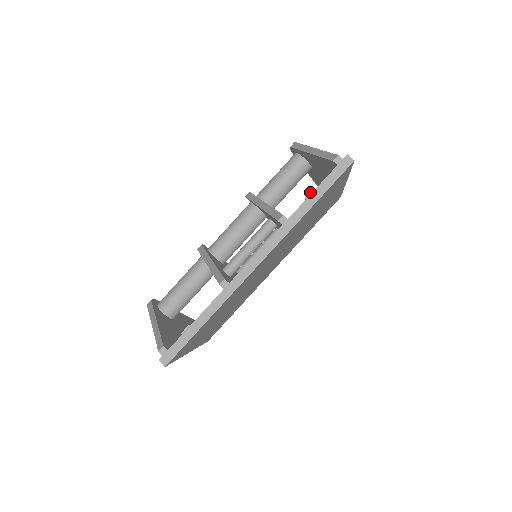
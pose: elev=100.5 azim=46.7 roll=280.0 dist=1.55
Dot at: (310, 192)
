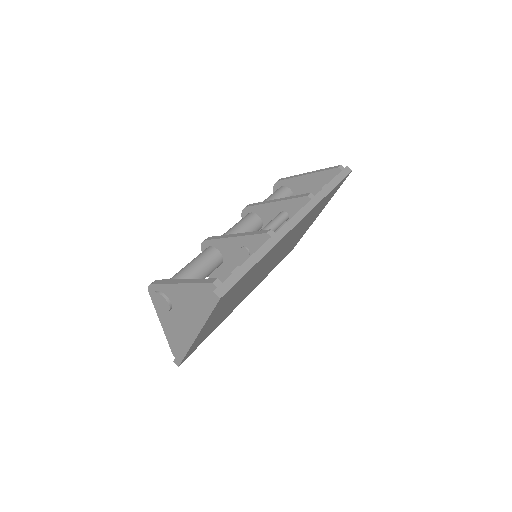
Dot at: (325, 185)
